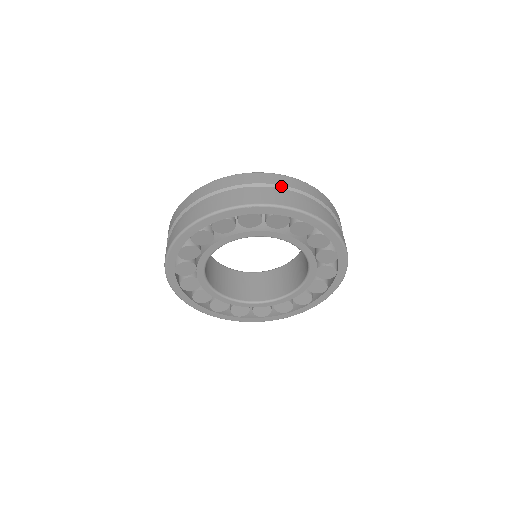
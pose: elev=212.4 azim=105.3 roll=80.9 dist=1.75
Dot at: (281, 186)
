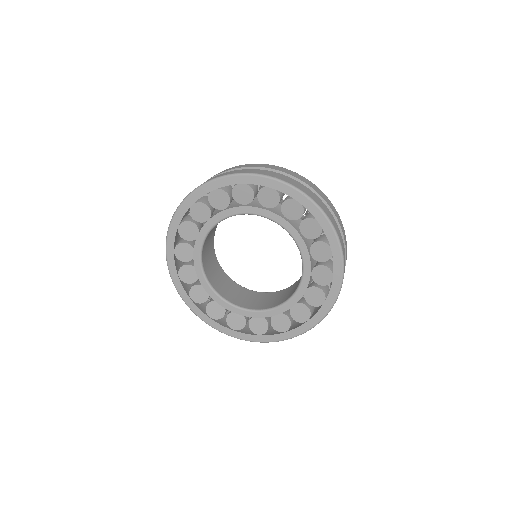
Dot at: (331, 209)
